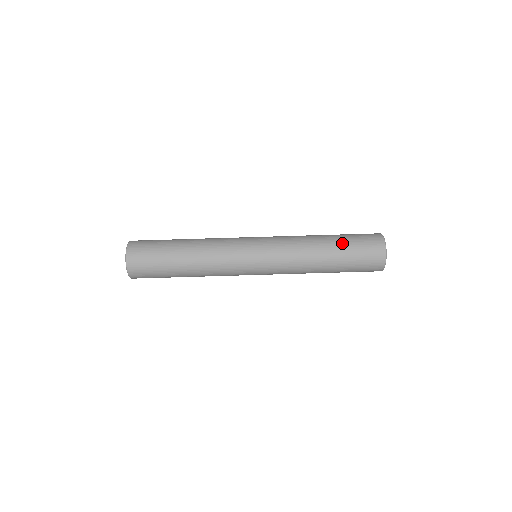
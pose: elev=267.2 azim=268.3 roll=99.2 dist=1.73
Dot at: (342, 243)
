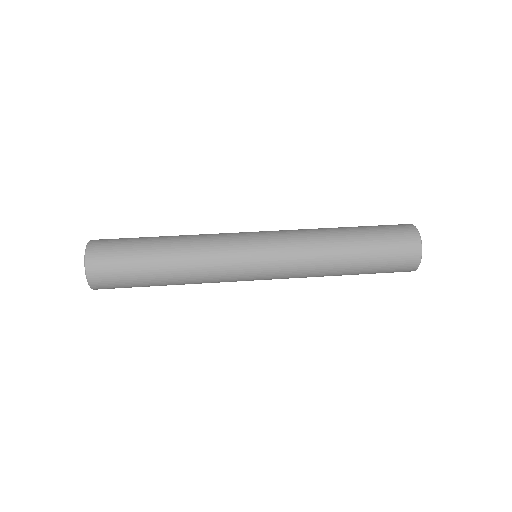
Dot at: occluded
